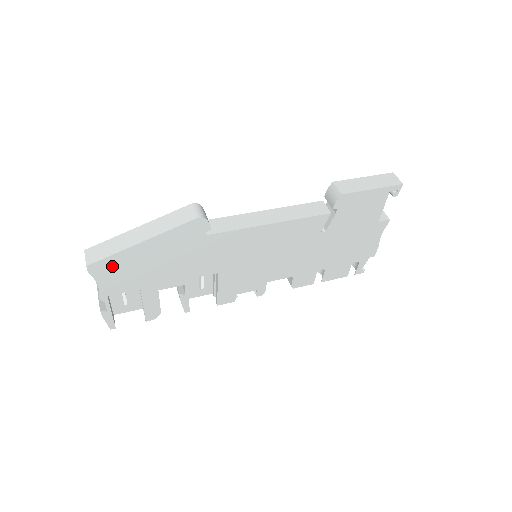
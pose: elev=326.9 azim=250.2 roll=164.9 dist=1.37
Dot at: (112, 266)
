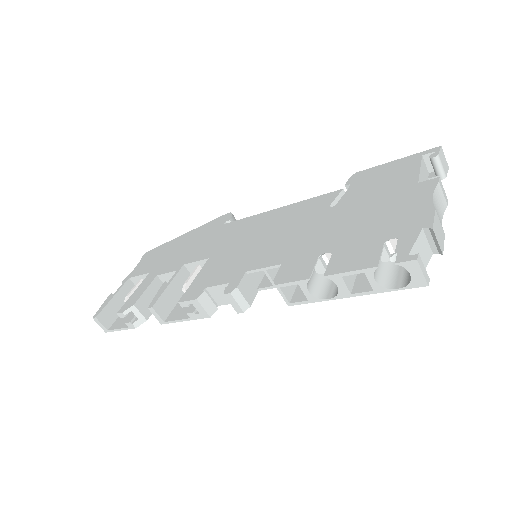
Dot at: (156, 253)
